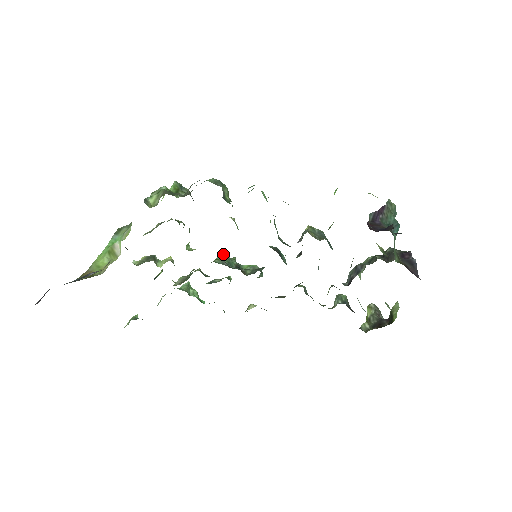
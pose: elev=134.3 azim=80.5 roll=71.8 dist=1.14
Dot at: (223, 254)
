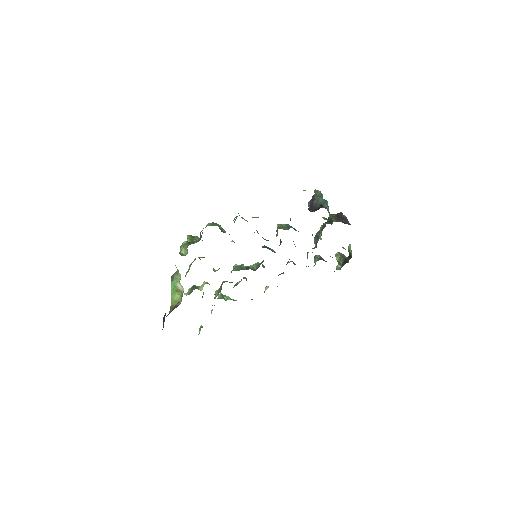
Dot at: (235, 265)
